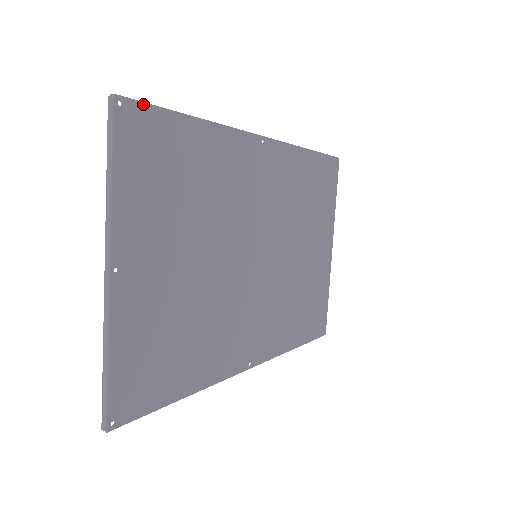
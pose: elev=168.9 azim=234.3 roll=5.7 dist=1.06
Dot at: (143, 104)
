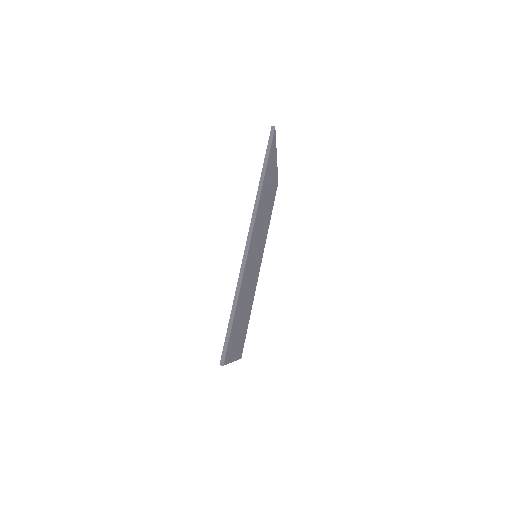
Dot at: (227, 347)
